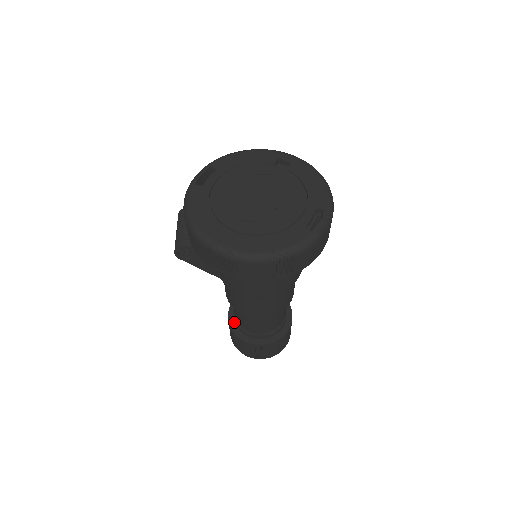
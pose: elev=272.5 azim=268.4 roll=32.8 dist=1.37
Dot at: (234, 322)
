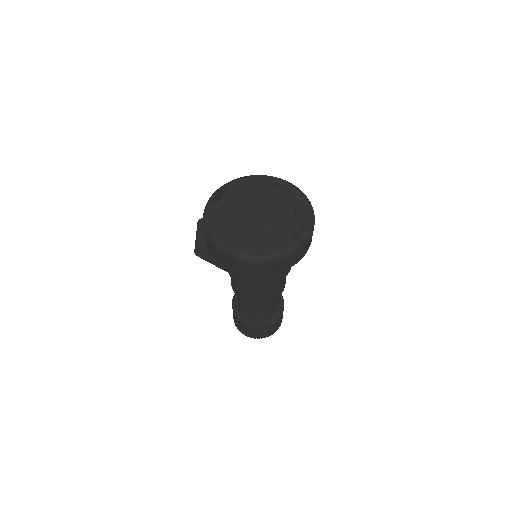
Dot at: (237, 308)
